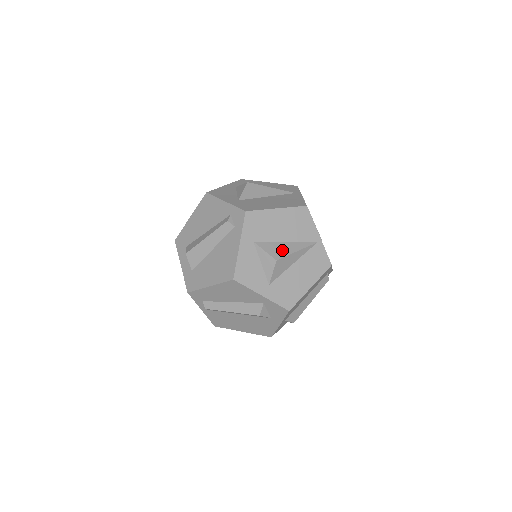
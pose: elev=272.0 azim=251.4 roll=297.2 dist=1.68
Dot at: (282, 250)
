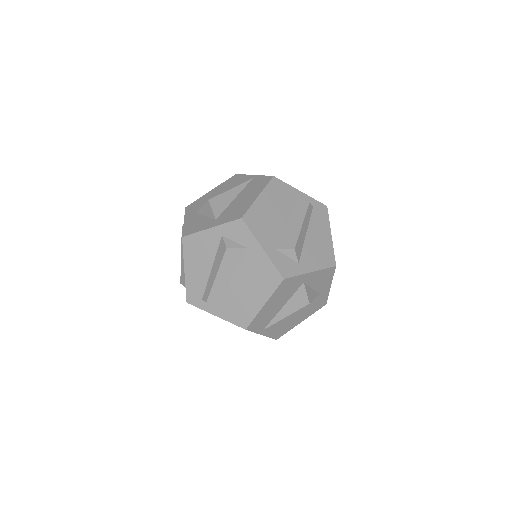
Dot at: occluded
